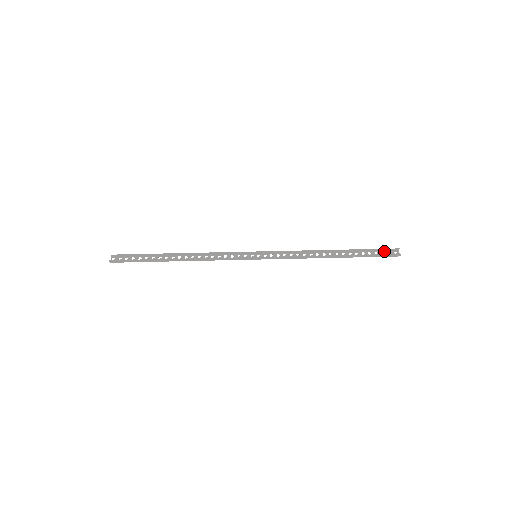
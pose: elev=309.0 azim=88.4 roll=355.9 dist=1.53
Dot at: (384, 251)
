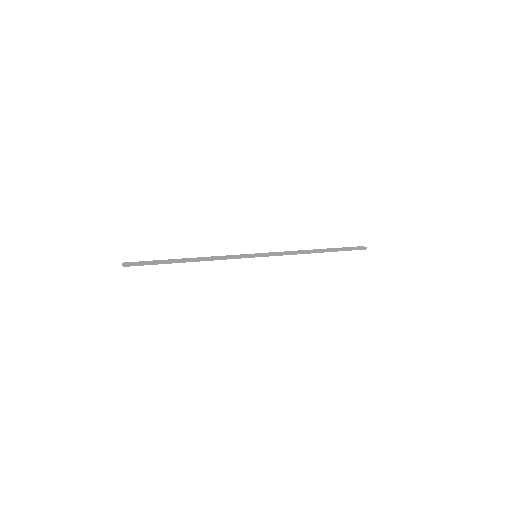
Dot at: occluded
